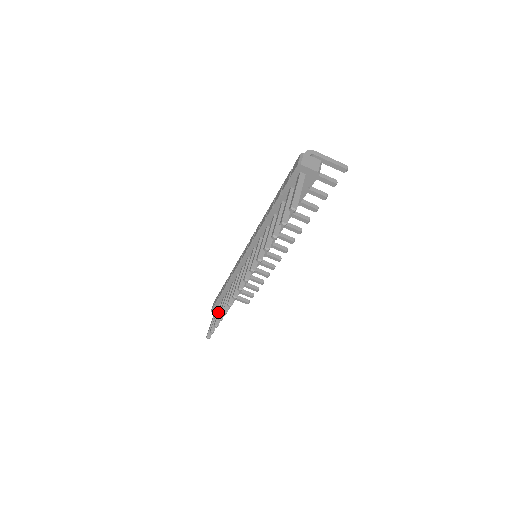
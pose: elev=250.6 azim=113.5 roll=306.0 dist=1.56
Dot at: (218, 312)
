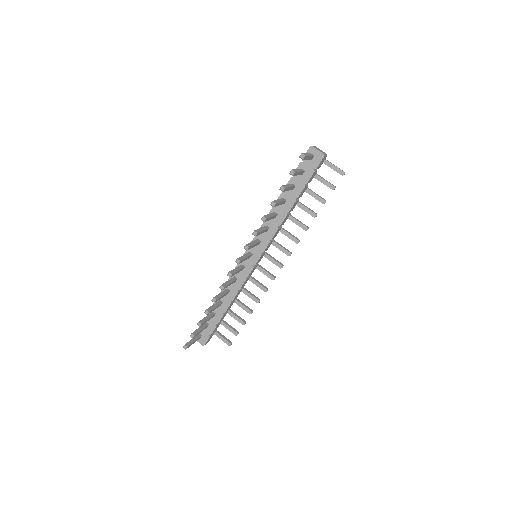
Dot at: (204, 317)
